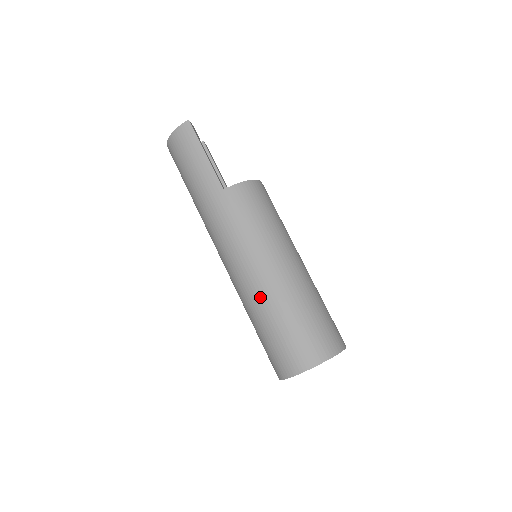
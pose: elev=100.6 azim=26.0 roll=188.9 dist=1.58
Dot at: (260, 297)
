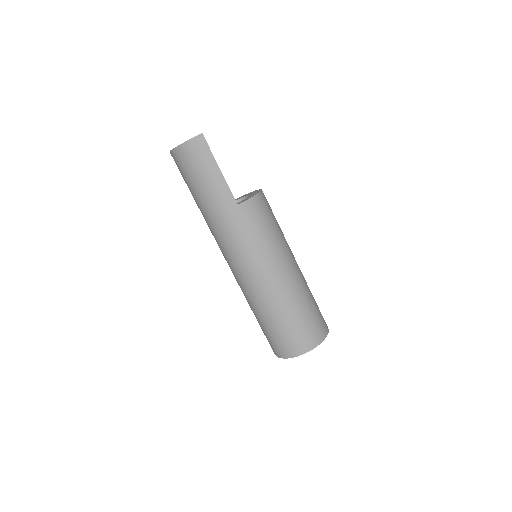
Dot at: (270, 298)
